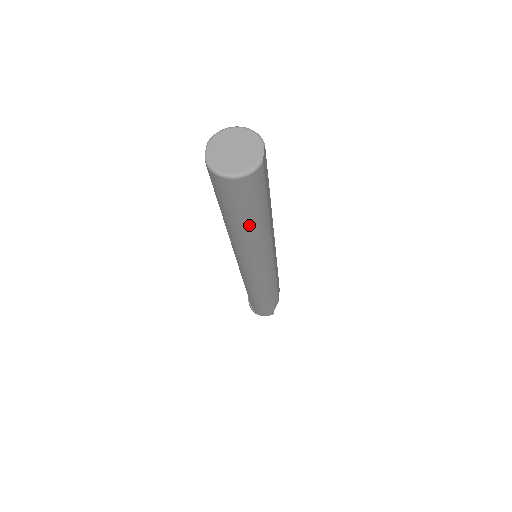
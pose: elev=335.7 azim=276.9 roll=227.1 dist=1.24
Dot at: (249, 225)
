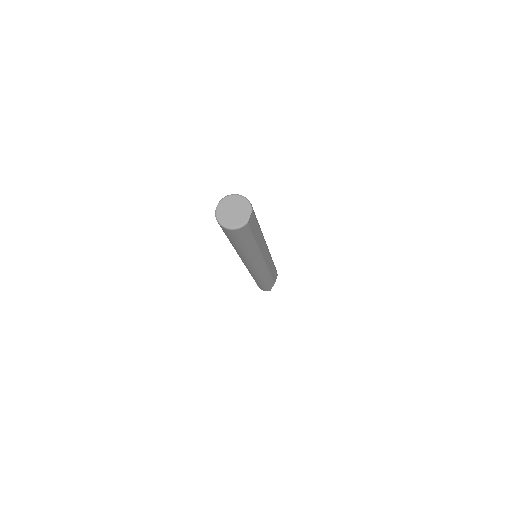
Dot at: (242, 248)
